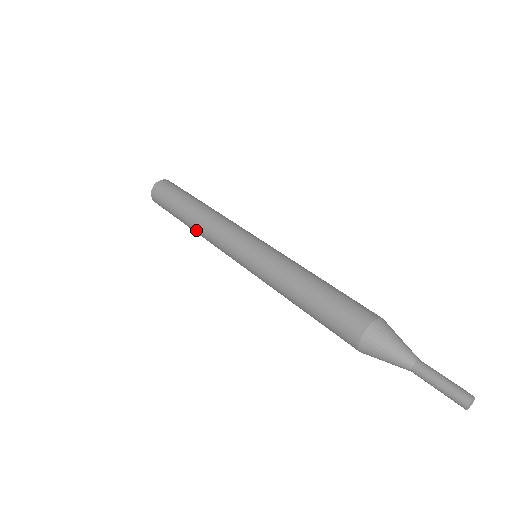
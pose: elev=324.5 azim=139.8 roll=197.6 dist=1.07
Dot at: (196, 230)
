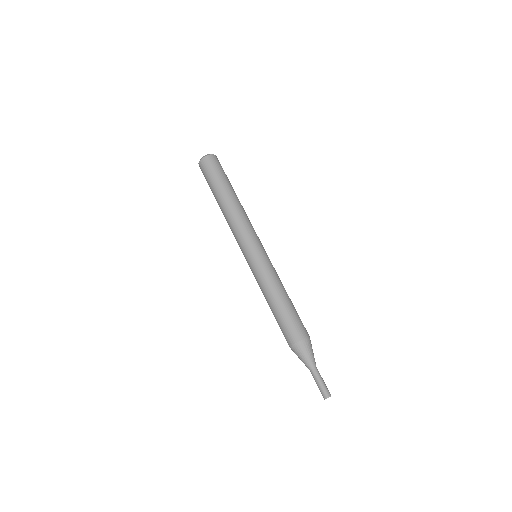
Dot at: occluded
